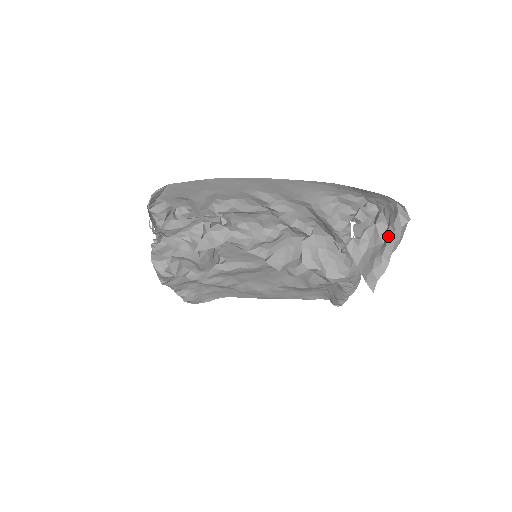
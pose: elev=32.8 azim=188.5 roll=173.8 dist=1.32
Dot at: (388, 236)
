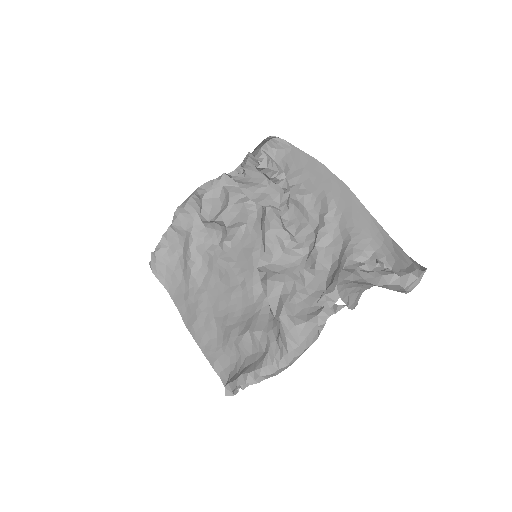
Dot at: (392, 271)
